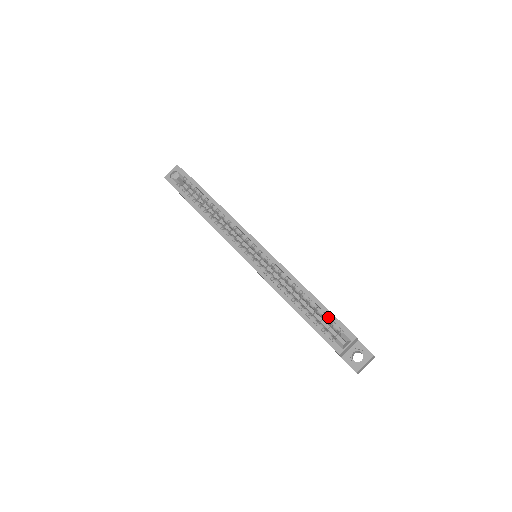
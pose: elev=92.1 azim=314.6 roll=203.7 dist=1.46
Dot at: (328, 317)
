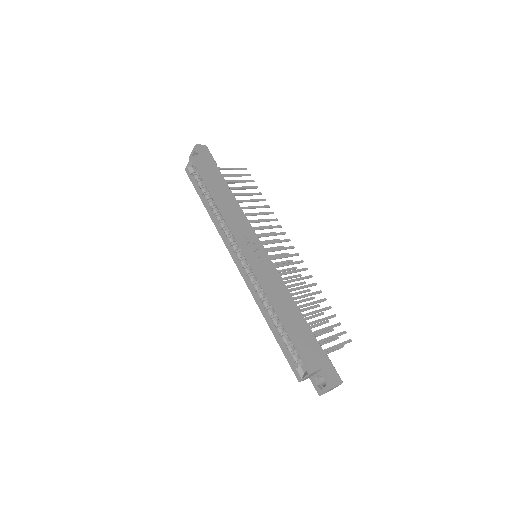
Dot at: (294, 344)
